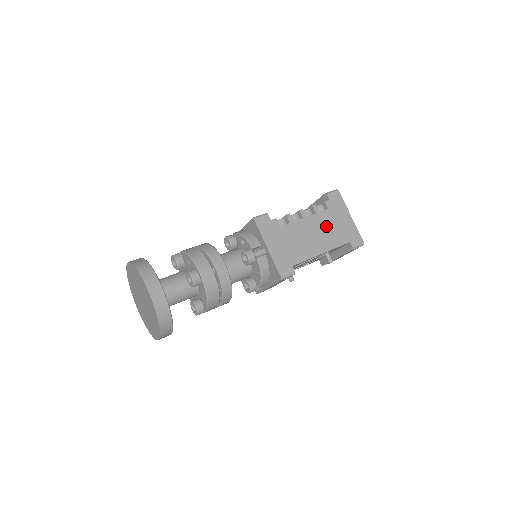
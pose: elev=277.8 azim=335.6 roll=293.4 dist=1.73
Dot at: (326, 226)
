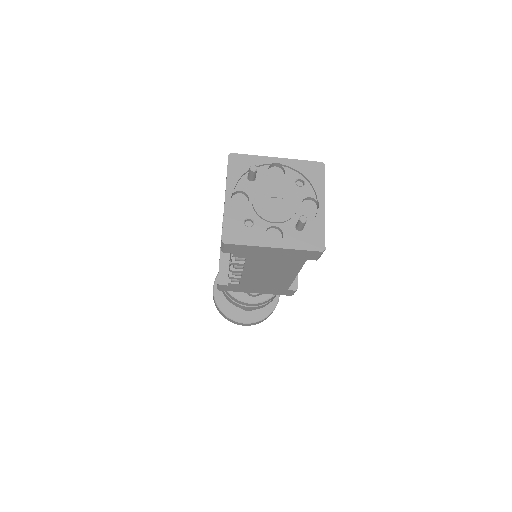
Dot at: (267, 266)
